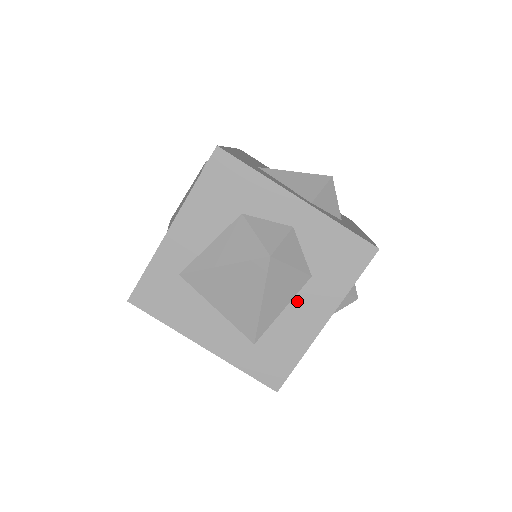
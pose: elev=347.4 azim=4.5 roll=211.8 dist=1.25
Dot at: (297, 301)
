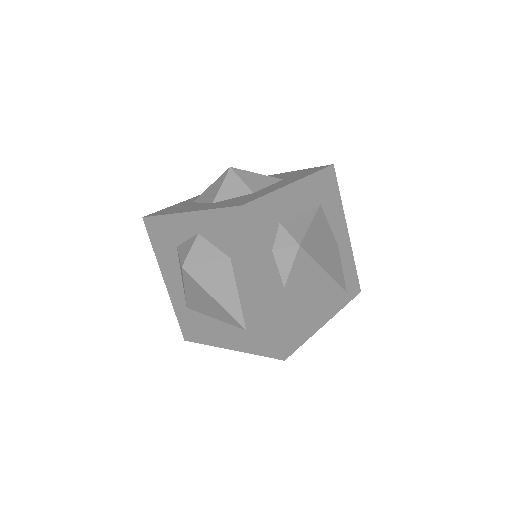
Dot at: (239, 282)
